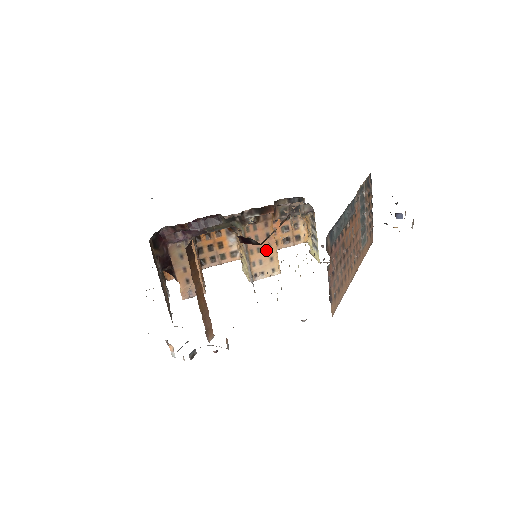
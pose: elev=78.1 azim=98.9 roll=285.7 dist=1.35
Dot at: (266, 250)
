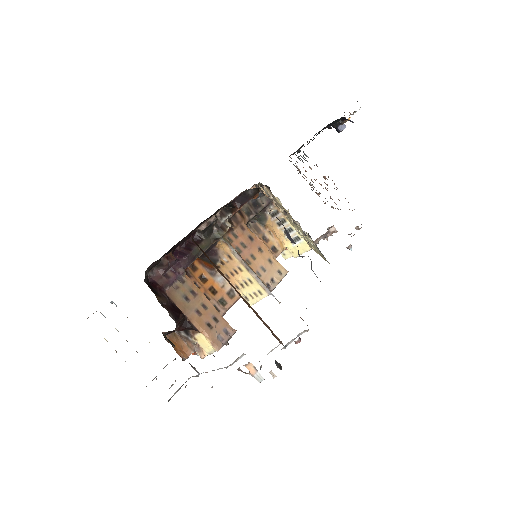
Dot at: (259, 254)
